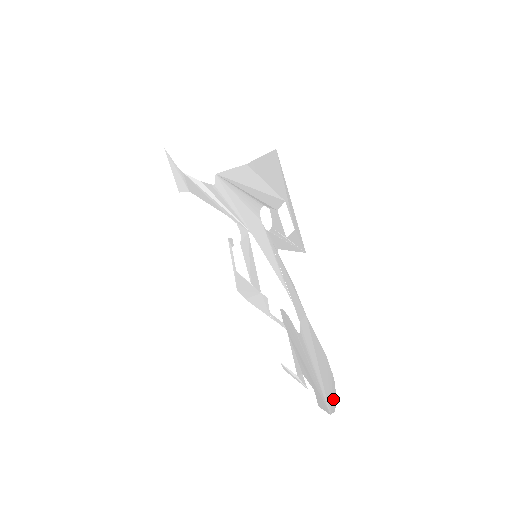
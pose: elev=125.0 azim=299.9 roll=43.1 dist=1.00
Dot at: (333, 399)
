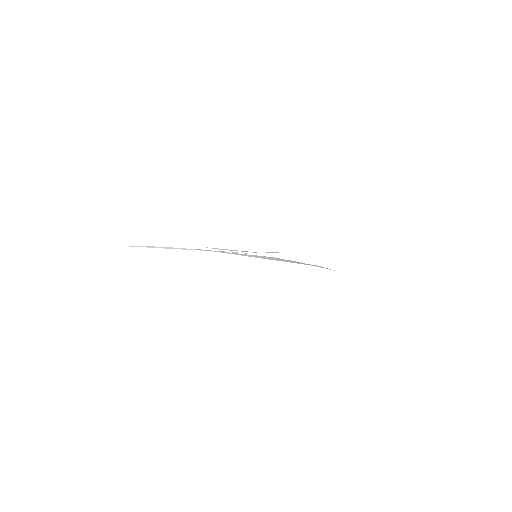
Dot at: occluded
